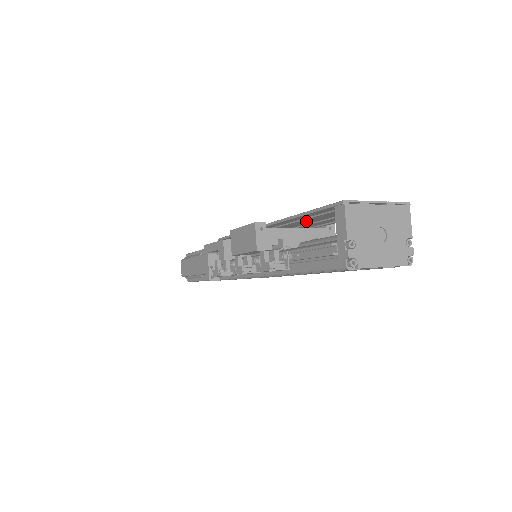
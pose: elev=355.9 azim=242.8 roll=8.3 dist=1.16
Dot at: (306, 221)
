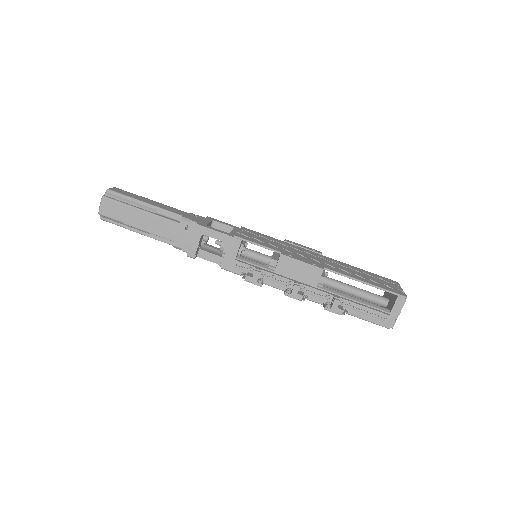
Dot at: occluded
